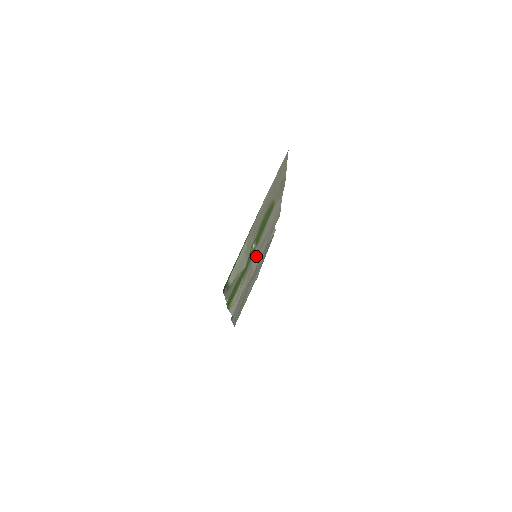
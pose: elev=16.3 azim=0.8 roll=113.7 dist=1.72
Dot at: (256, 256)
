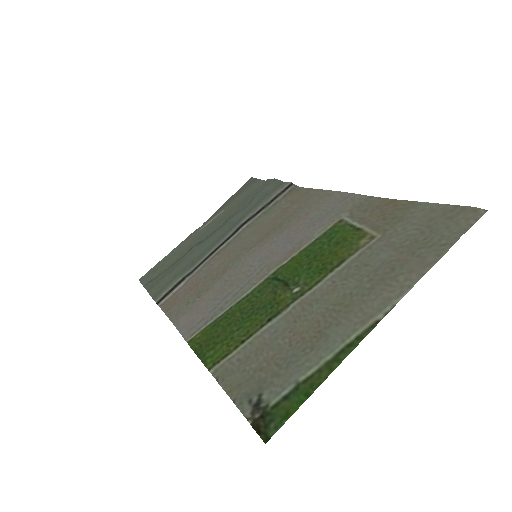
Dot at: (249, 245)
